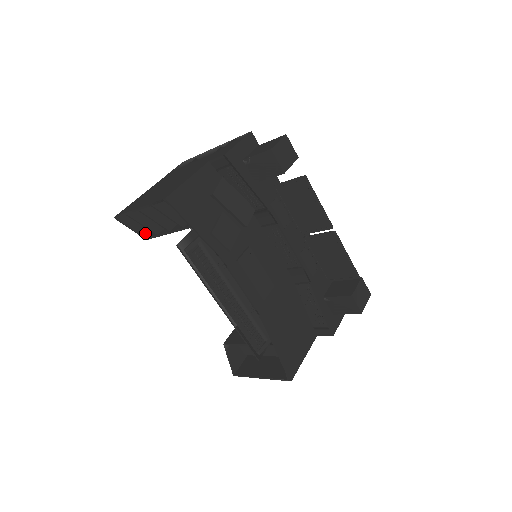
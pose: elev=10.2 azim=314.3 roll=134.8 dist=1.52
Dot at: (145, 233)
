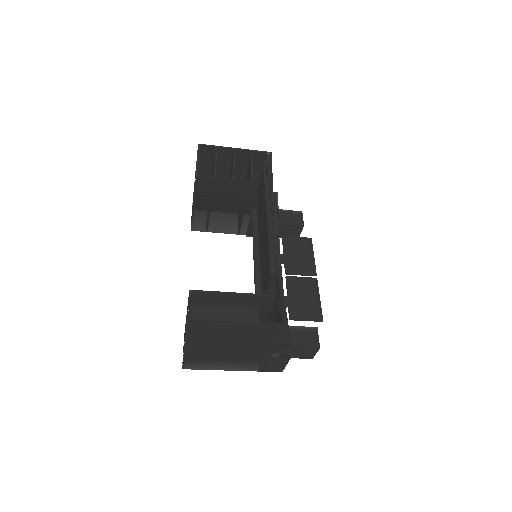
Dot at: occluded
